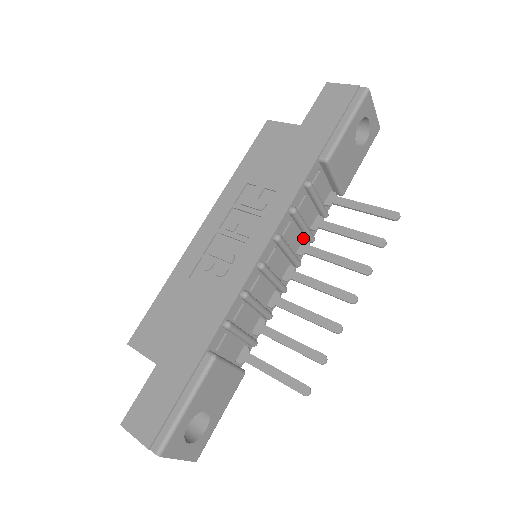
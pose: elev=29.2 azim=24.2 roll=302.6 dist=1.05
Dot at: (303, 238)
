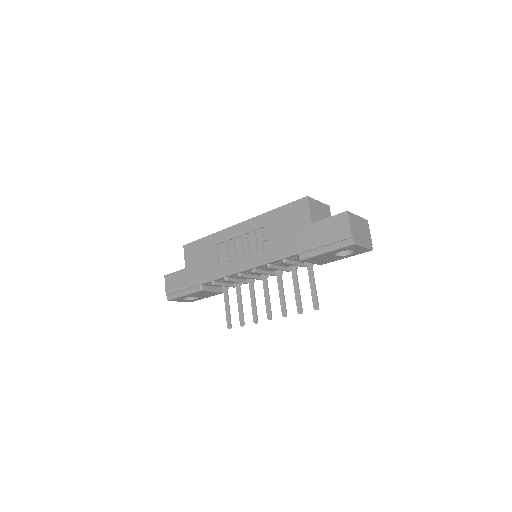
Dot at: occluded
